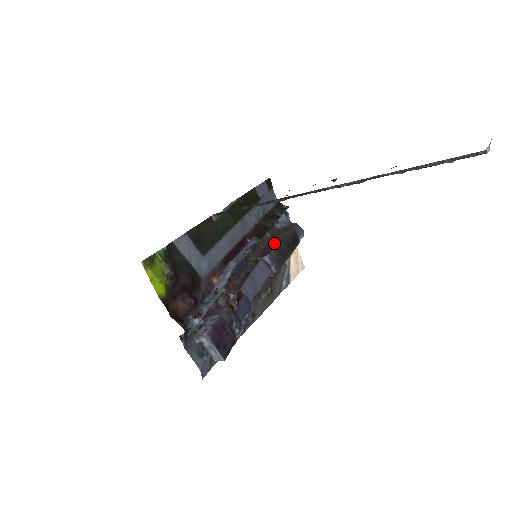
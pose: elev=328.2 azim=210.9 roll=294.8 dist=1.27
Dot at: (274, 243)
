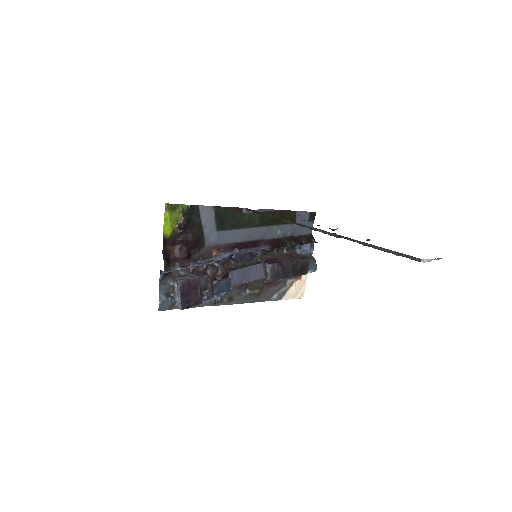
Dot at: (283, 260)
